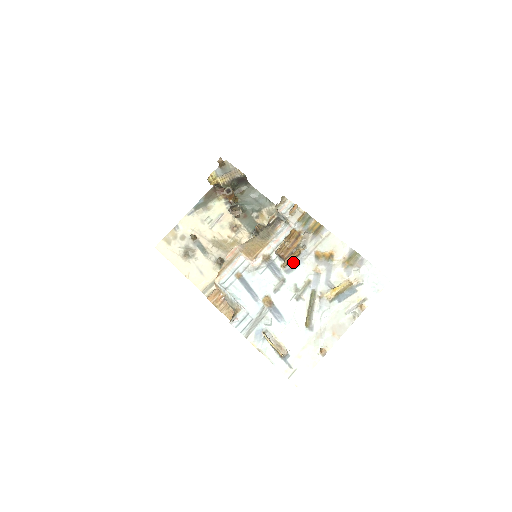
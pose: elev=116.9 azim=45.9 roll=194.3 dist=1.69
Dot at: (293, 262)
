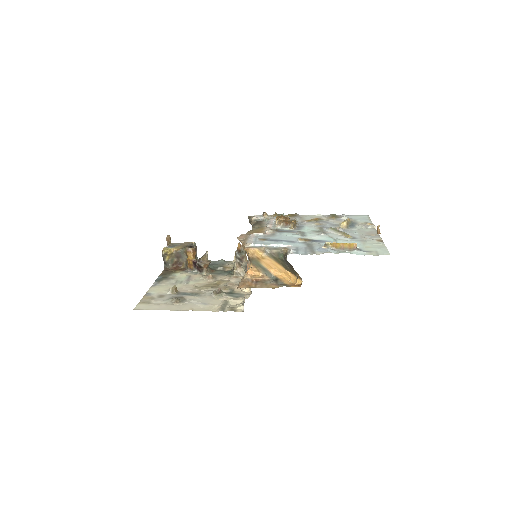
Dot at: (296, 226)
